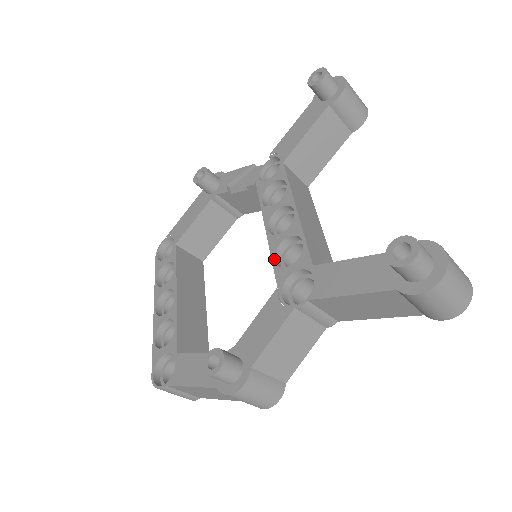
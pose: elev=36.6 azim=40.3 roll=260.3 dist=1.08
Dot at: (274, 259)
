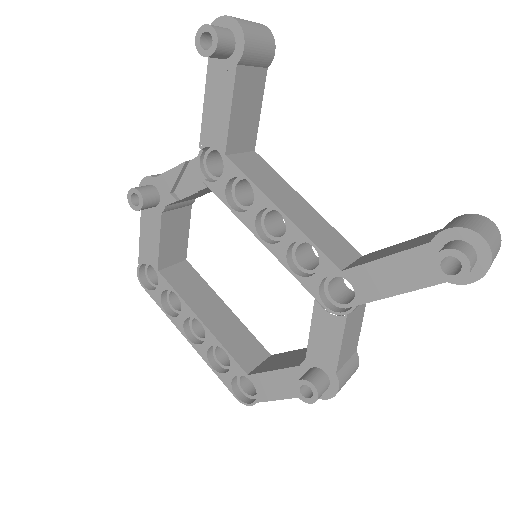
Dot at: (291, 270)
